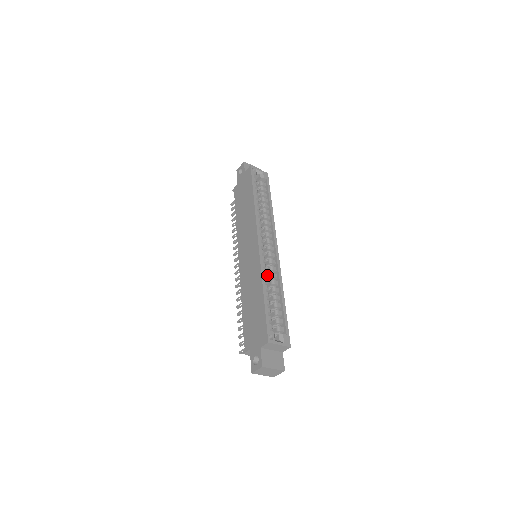
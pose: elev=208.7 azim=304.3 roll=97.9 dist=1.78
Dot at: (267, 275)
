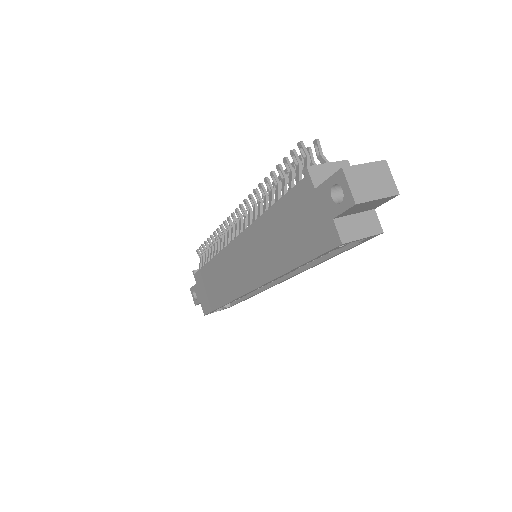
Dot at: occluded
